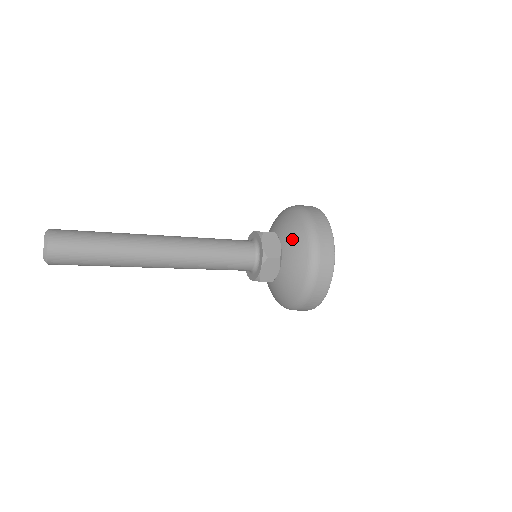
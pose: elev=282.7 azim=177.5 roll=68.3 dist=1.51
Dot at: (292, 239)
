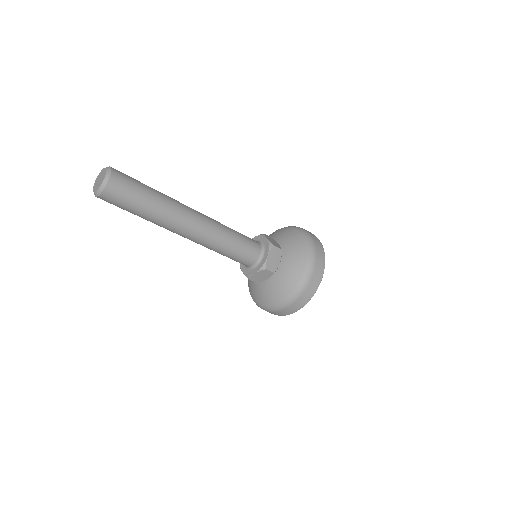
Dot at: (289, 238)
